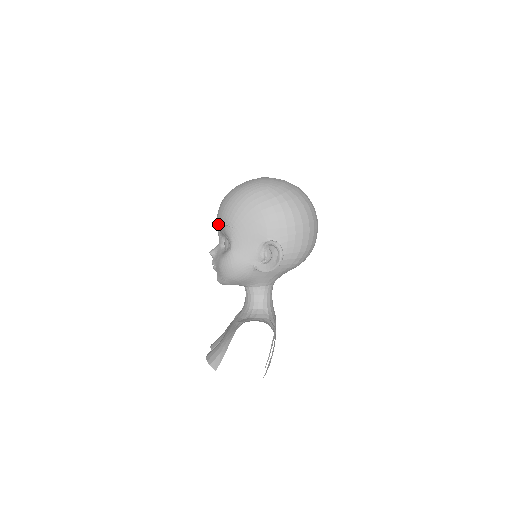
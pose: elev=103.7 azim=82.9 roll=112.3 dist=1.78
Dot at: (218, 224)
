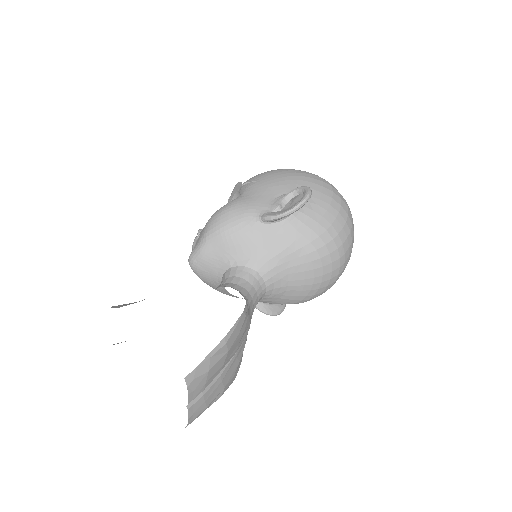
Dot at: occluded
